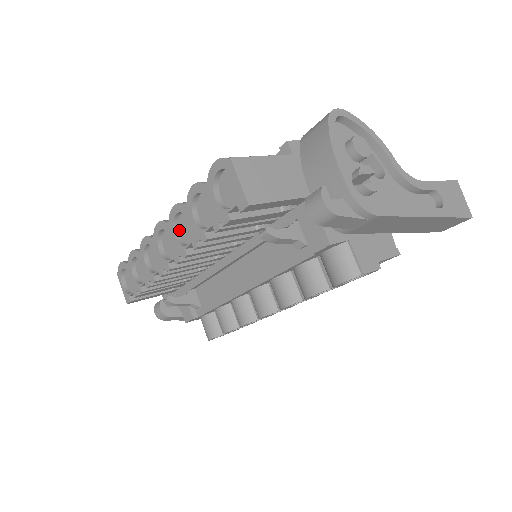
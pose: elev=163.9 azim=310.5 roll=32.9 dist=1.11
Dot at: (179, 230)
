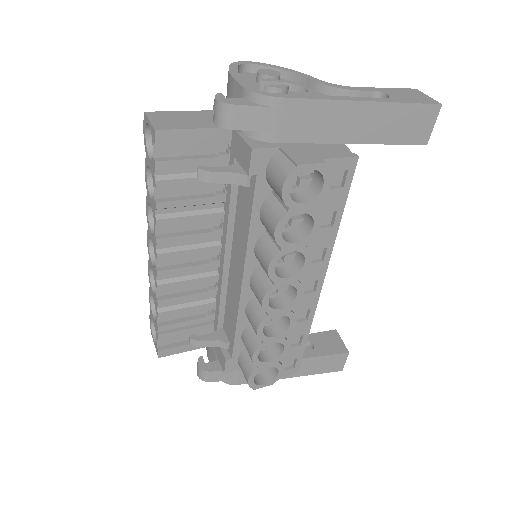
Dot at: occluded
